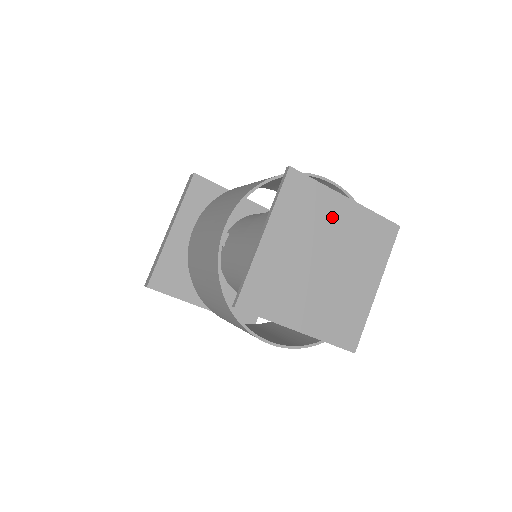
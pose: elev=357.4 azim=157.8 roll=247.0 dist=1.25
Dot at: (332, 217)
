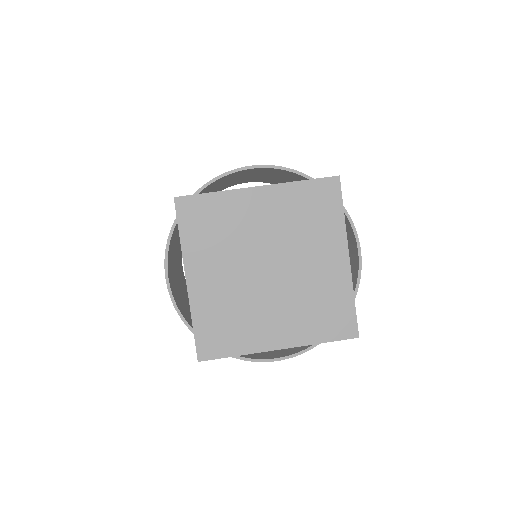
Dot at: (320, 251)
